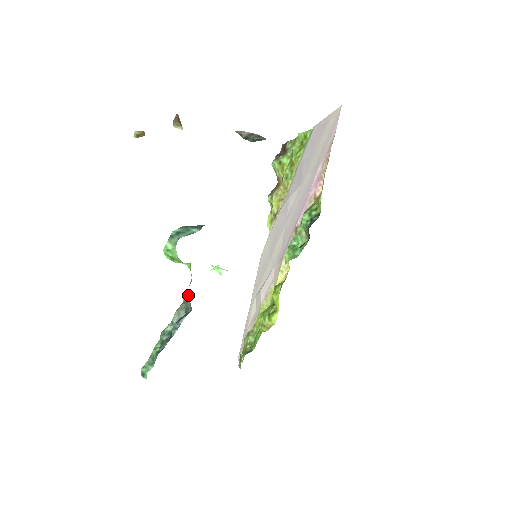
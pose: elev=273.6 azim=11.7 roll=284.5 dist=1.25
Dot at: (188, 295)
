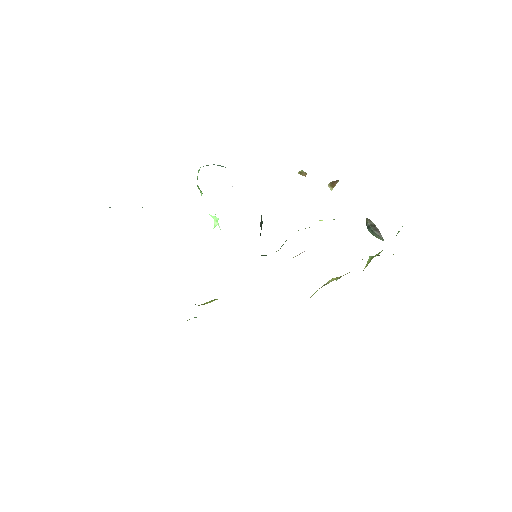
Dot at: occluded
